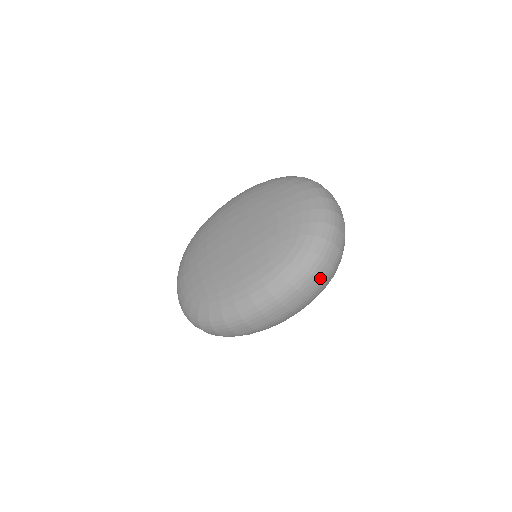
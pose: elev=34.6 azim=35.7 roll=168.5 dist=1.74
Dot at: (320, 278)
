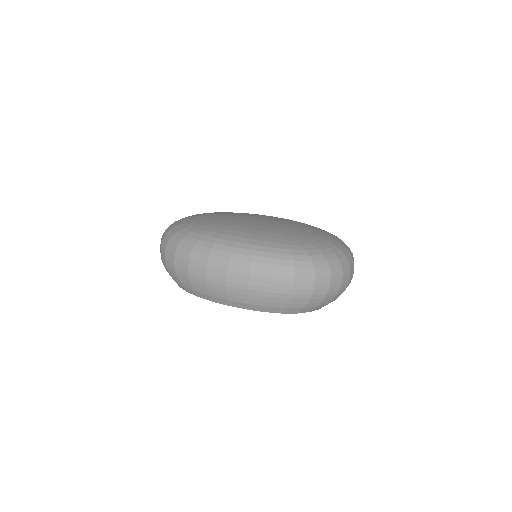
Dot at: (297, 285)
